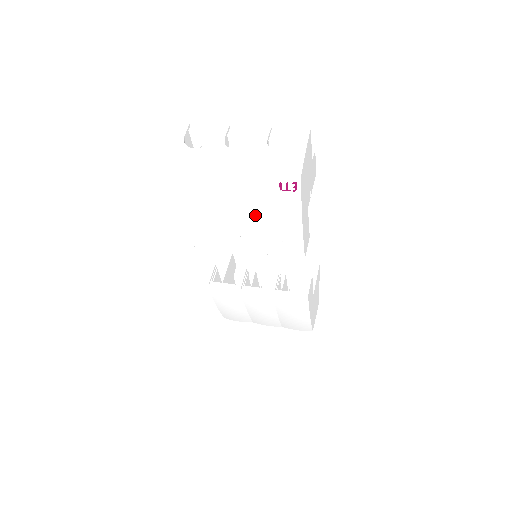
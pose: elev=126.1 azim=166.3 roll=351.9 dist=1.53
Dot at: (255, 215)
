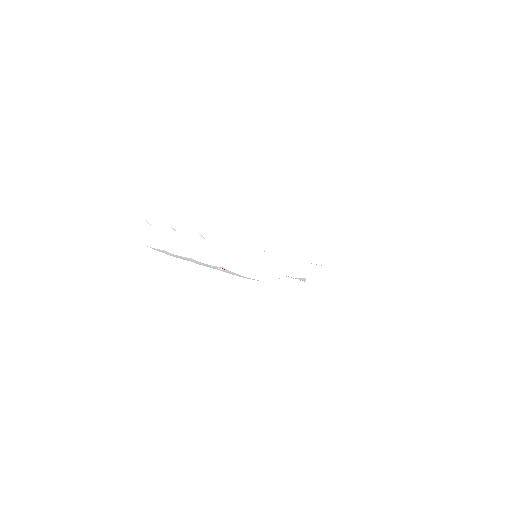
Dot at: occluded
